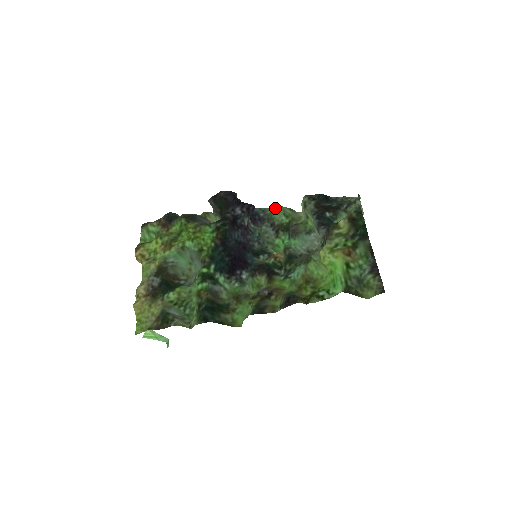
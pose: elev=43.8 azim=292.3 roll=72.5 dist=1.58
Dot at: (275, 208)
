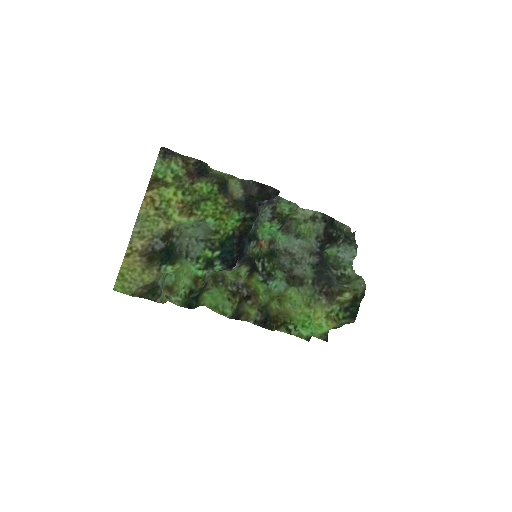
Dot at: (289, 202)
